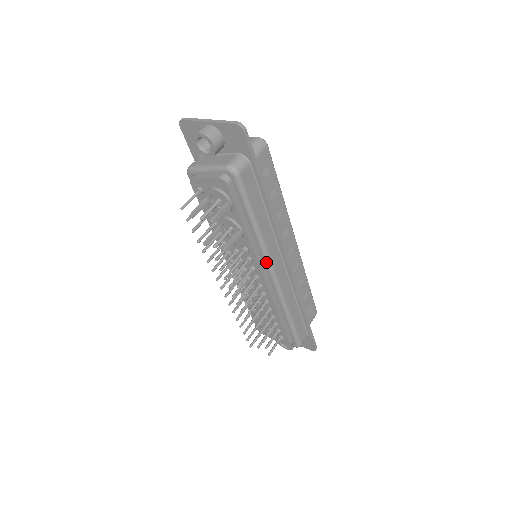
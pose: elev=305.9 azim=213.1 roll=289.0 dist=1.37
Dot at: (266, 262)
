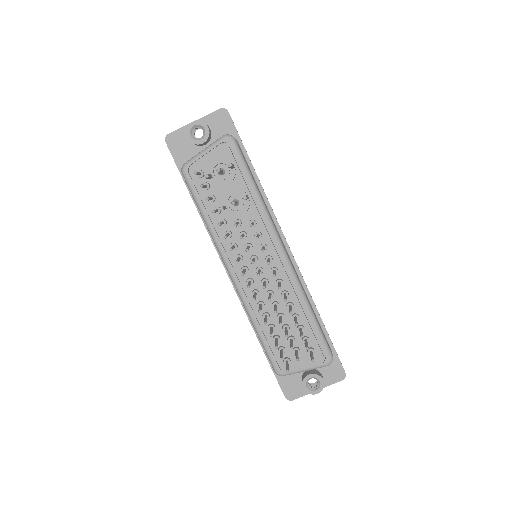
Dot at: (274, 233)
